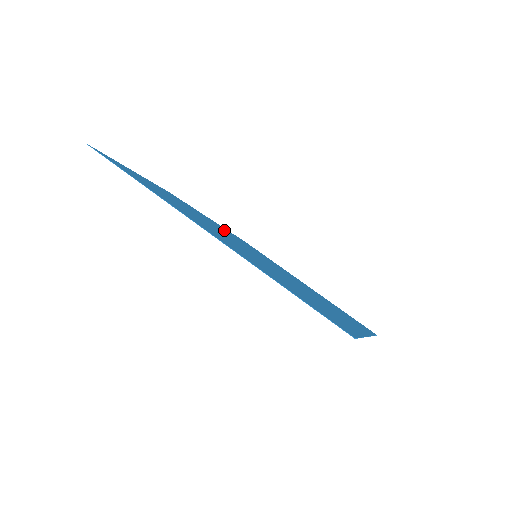
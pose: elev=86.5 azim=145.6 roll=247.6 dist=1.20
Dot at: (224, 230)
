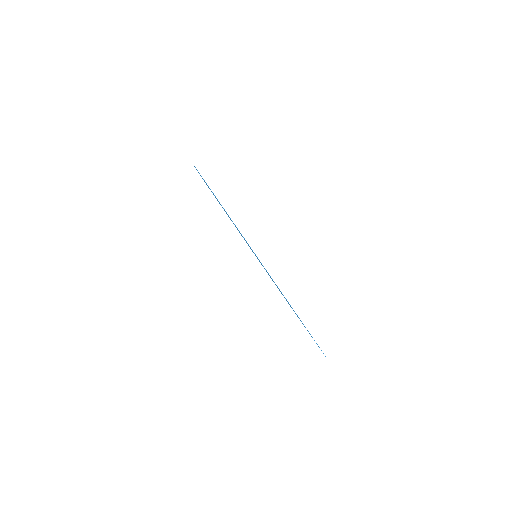
Dot at: occluded
